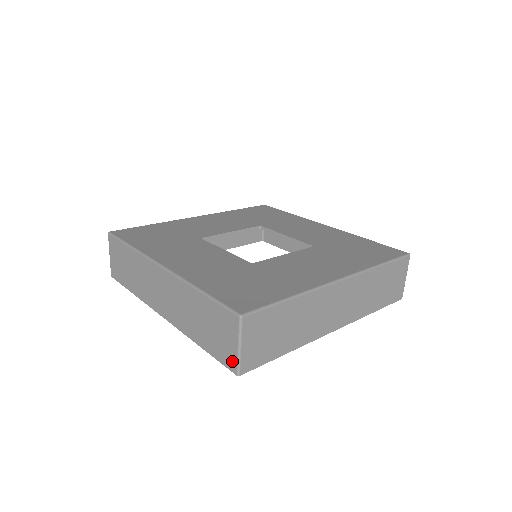
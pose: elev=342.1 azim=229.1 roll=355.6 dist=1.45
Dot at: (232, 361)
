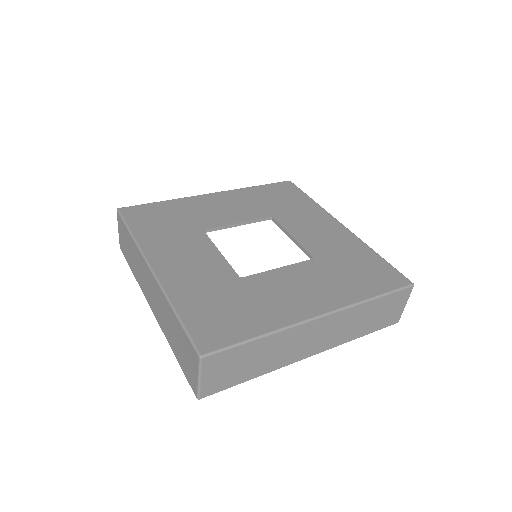
Dot at: (194, 385)
